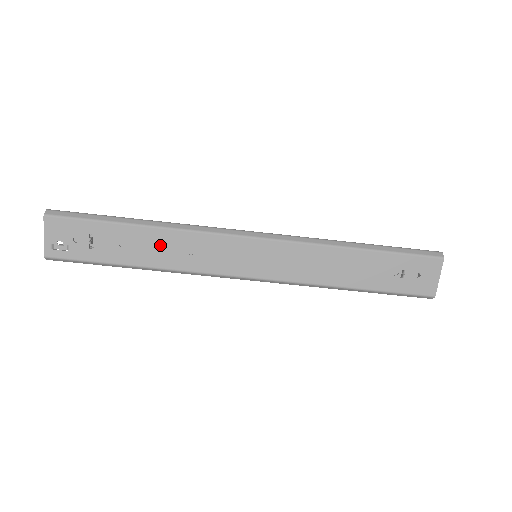
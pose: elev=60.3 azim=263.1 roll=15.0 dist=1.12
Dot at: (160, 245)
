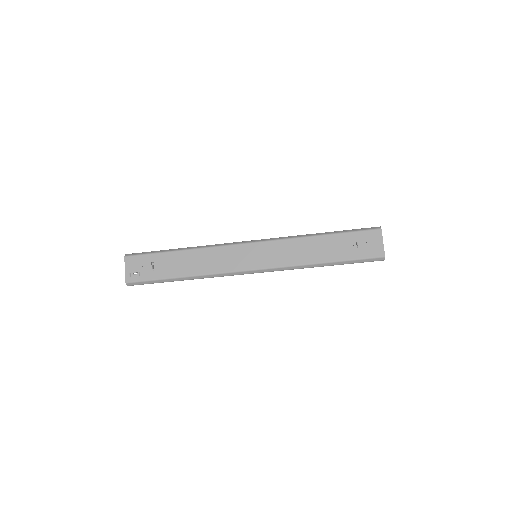
Dot at: (194, 260)
